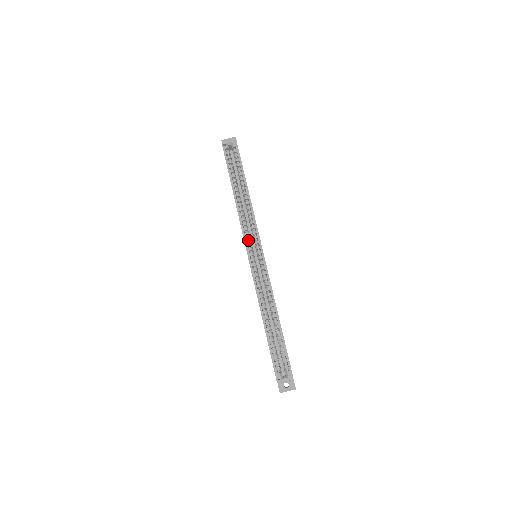
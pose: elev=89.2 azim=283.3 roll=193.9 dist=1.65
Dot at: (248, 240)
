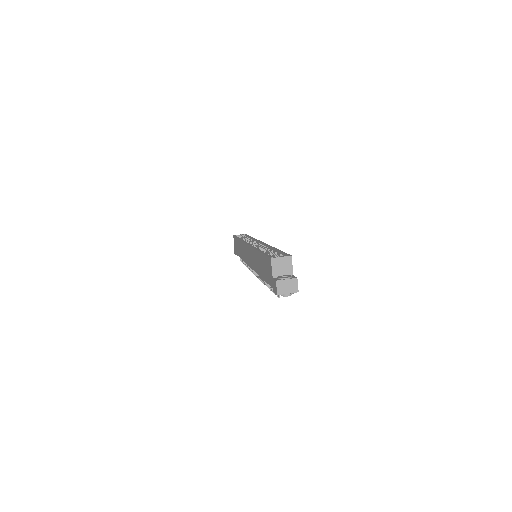
Dot at: occluded
